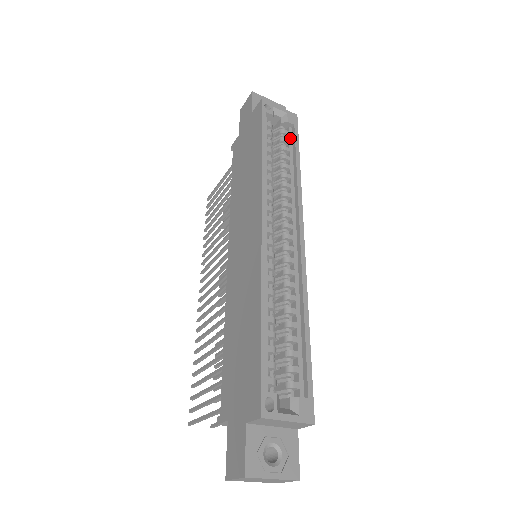
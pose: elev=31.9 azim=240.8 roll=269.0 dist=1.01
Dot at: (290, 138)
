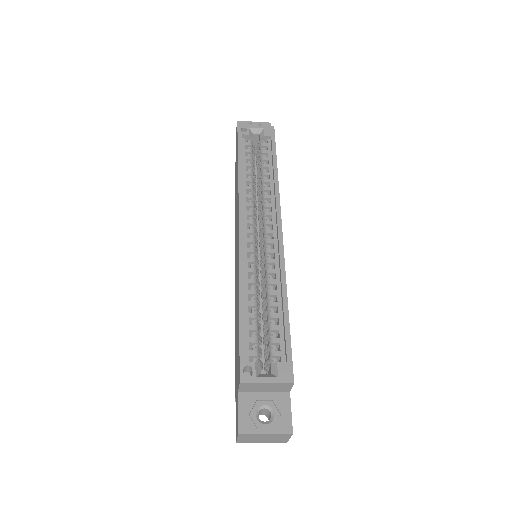
Dot at: (269, 148)
